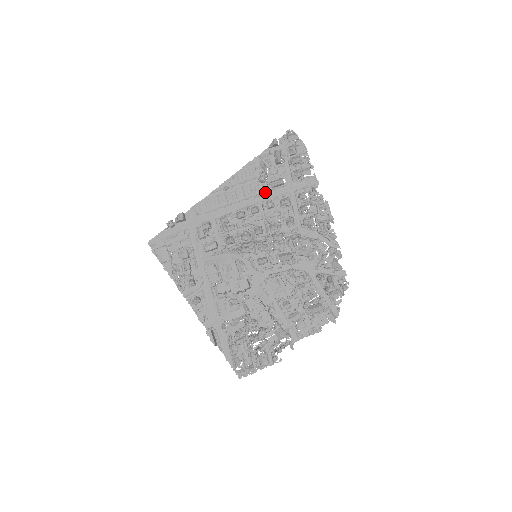
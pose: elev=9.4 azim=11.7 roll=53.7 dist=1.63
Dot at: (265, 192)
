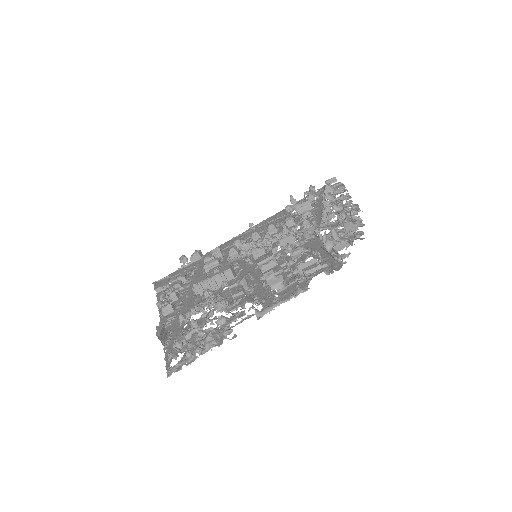
Dot at: occluded
